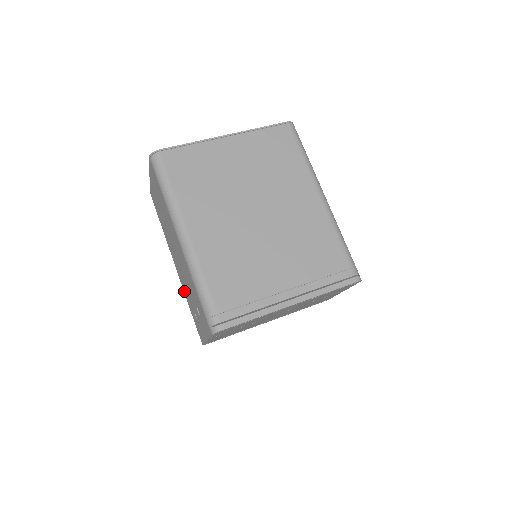
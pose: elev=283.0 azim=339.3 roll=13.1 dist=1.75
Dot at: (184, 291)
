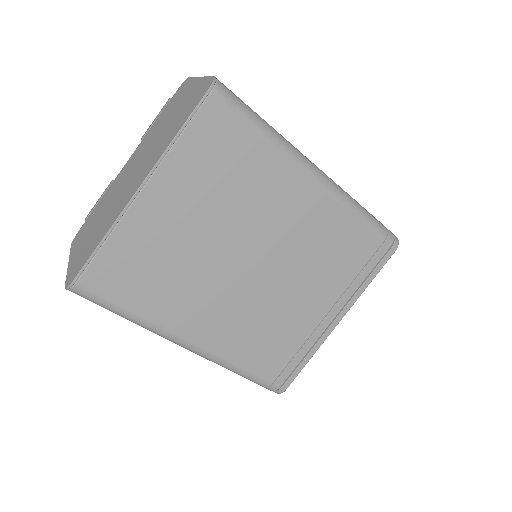
Dot at: occluded
